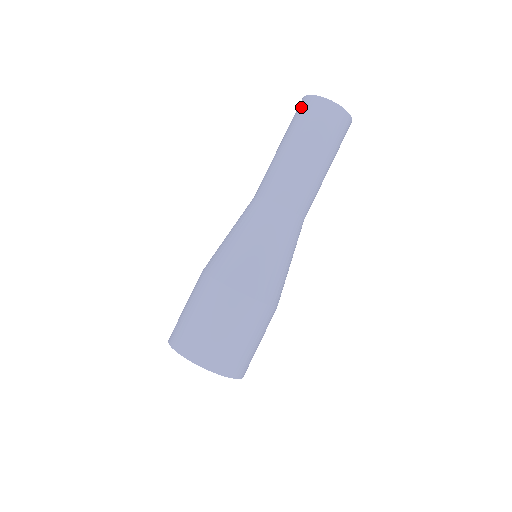
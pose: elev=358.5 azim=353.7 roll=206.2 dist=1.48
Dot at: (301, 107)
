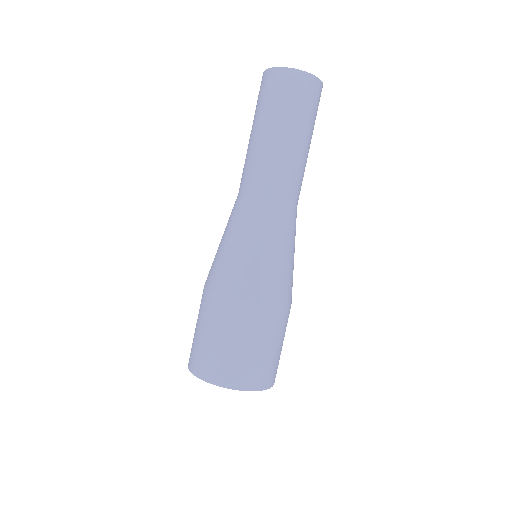
Dot at: (266, 83)
